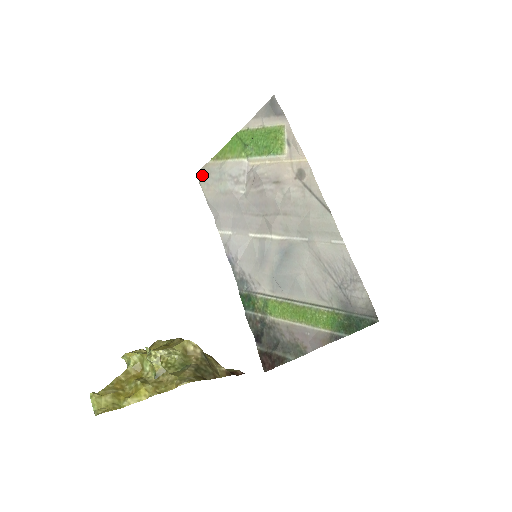
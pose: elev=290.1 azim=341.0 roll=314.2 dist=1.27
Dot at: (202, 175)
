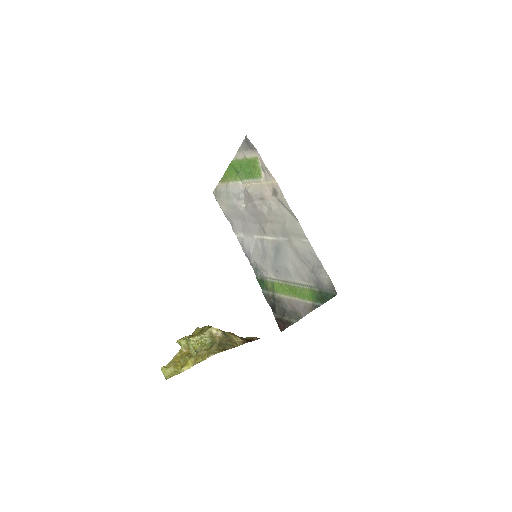
Dot at: (216, 194)
